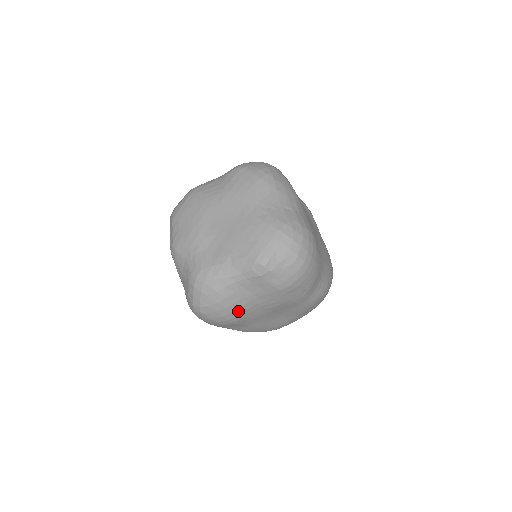
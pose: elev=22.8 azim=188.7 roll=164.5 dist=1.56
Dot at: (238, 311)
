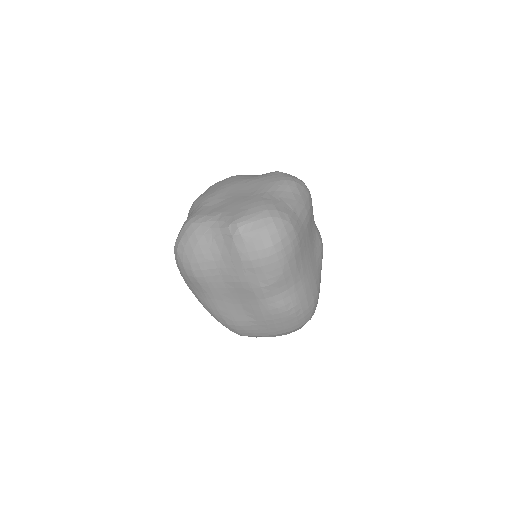
Dot at: (203, 265)
